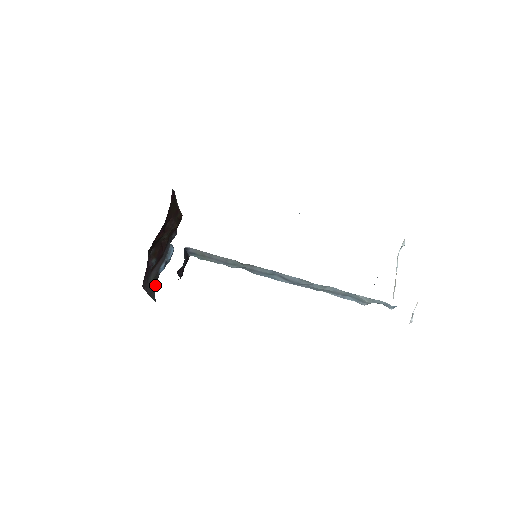
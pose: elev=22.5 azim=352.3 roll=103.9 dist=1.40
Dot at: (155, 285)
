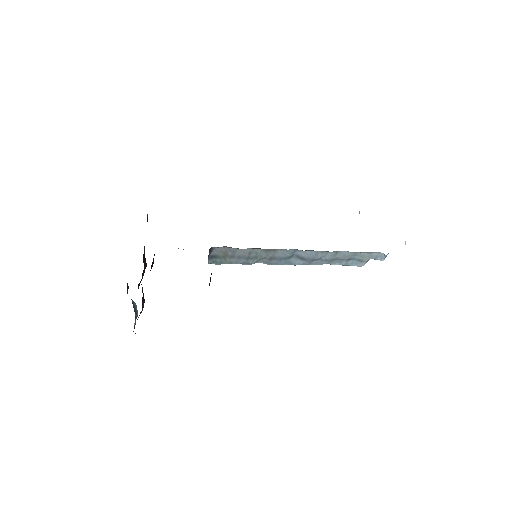
Dot at: occluded
